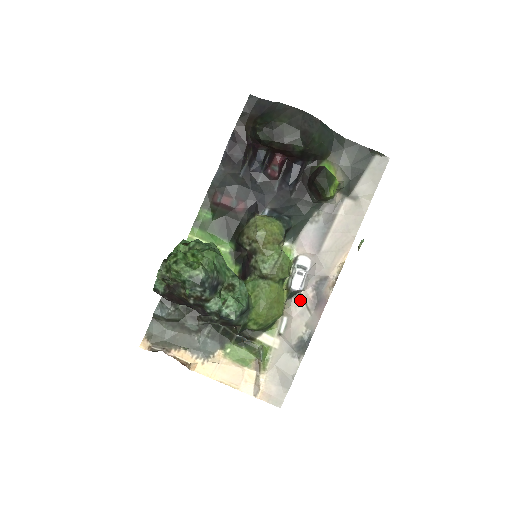
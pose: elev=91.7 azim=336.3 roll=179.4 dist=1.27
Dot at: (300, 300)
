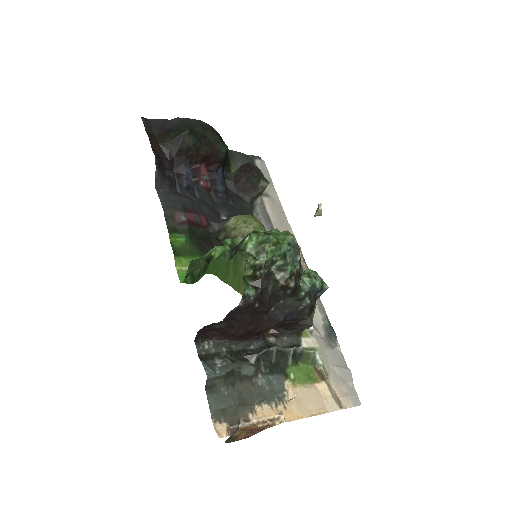
Dot at: occluded
